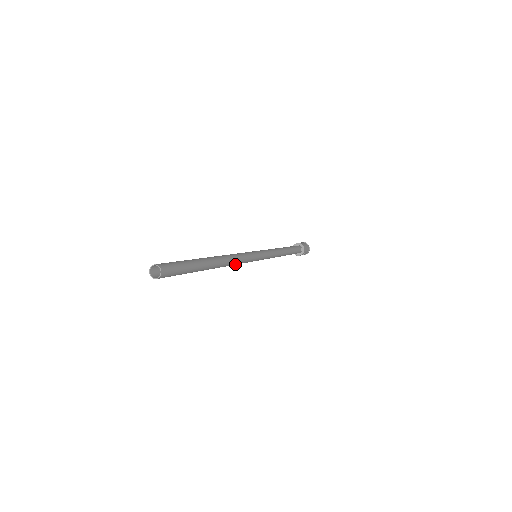
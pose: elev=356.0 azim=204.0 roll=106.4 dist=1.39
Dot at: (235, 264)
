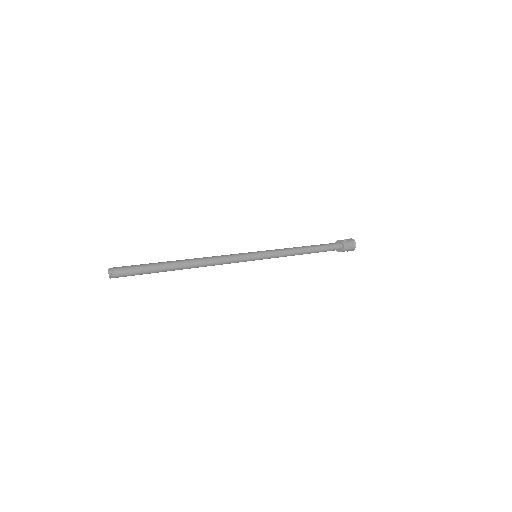
Dot at: occluded
